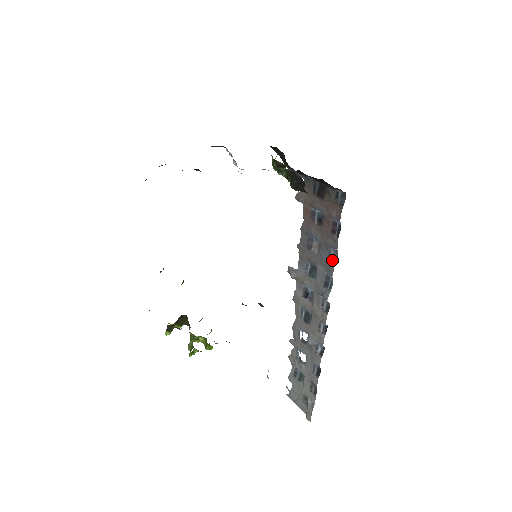
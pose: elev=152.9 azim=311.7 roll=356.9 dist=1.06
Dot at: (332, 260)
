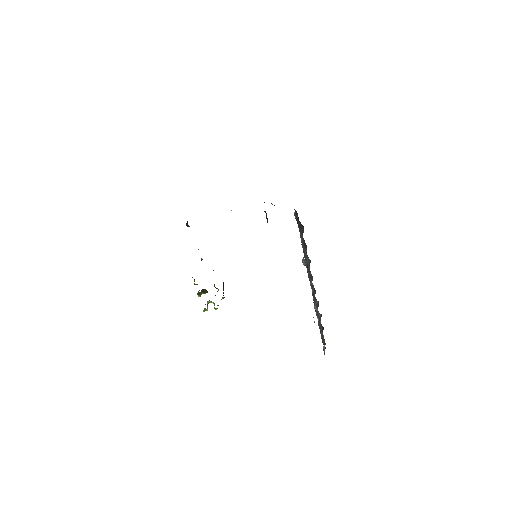
Dot at: (309, 263)
